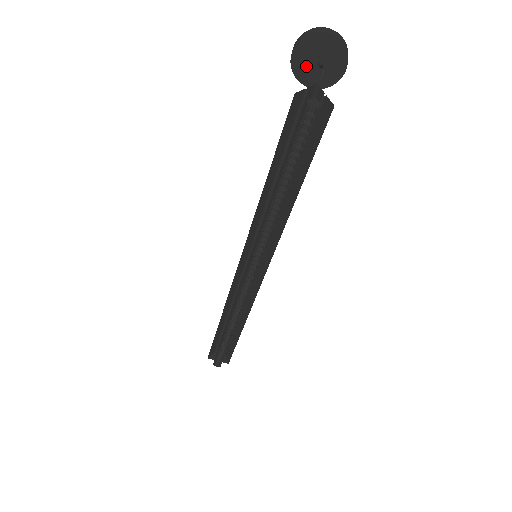
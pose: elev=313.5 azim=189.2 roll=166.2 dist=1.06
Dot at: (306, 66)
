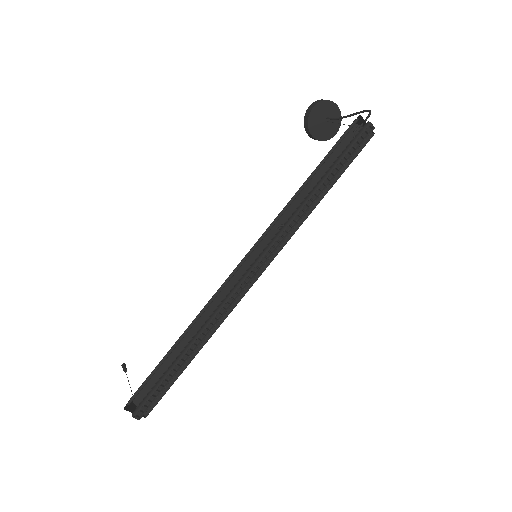
Dot at: (317, 120)
